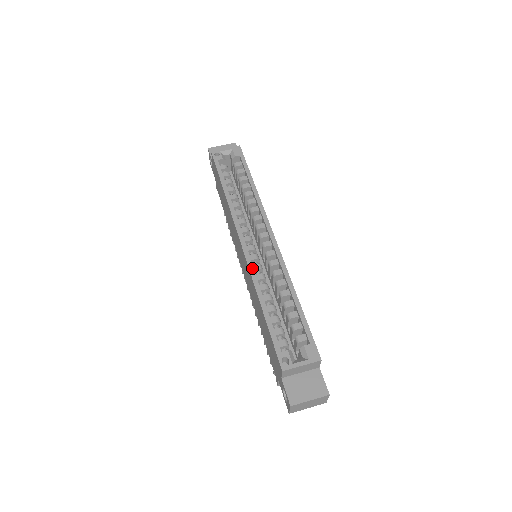
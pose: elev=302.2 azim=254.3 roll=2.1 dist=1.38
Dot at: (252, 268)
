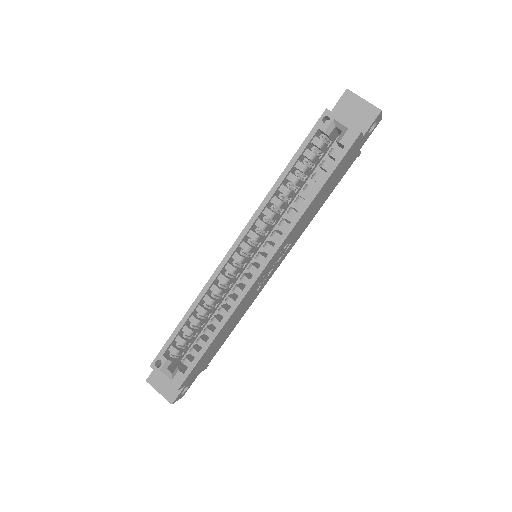
Dot at: (214, 278)
